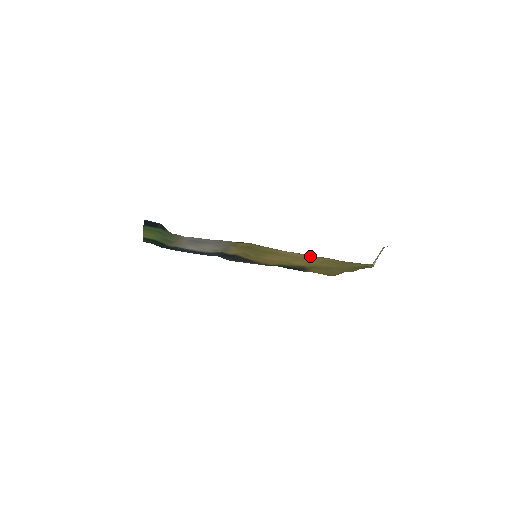
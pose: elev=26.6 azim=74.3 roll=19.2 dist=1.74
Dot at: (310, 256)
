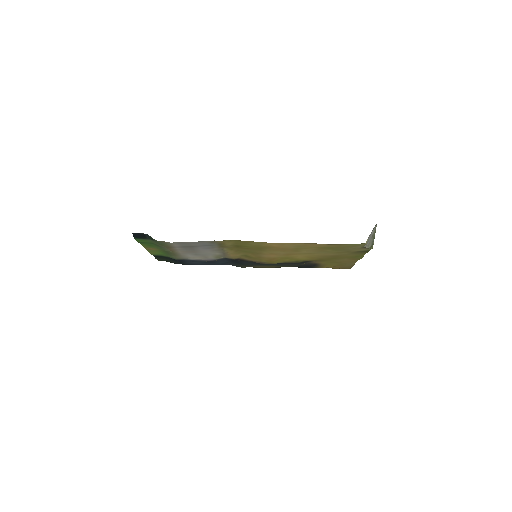
Dot at: (297, 244)
